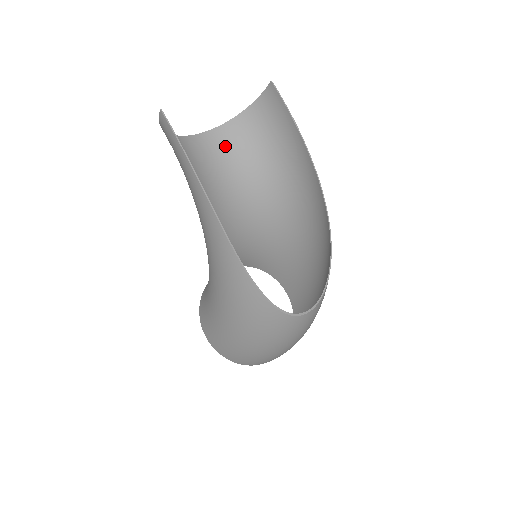
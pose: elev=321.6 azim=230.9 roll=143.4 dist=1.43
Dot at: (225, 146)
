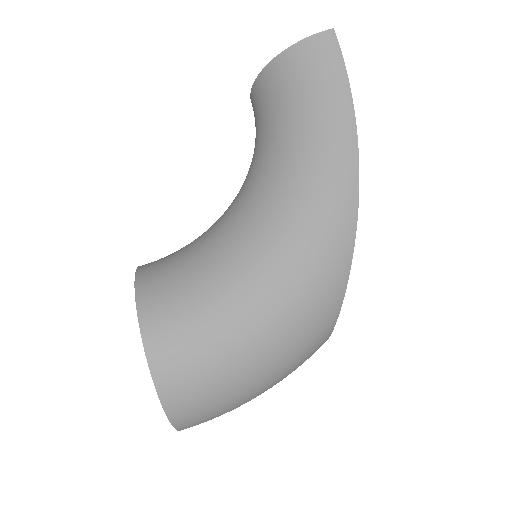
Dot at: occluded
